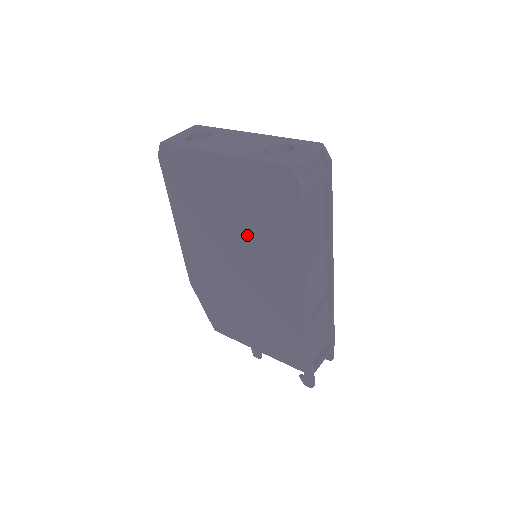
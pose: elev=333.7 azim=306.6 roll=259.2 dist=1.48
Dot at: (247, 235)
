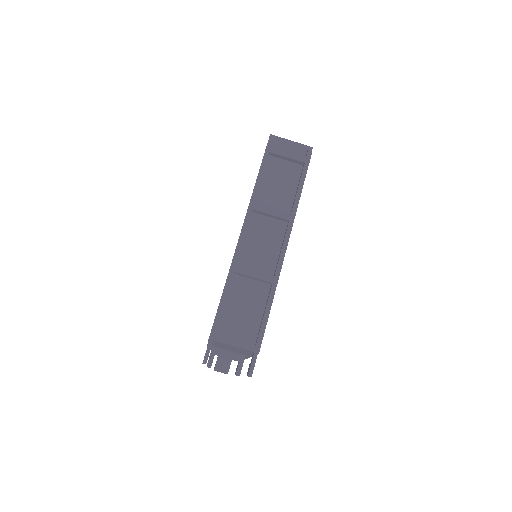
Dot at: occluded
